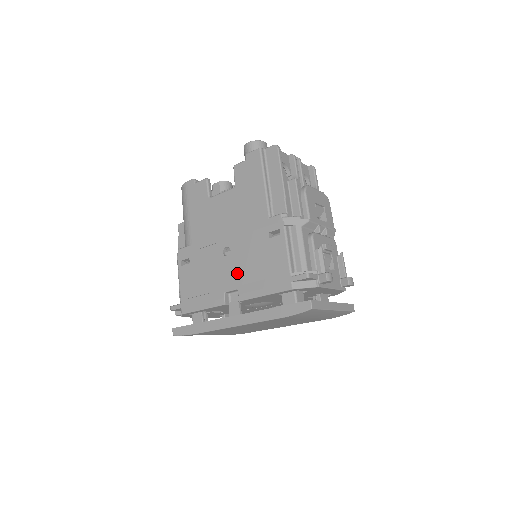
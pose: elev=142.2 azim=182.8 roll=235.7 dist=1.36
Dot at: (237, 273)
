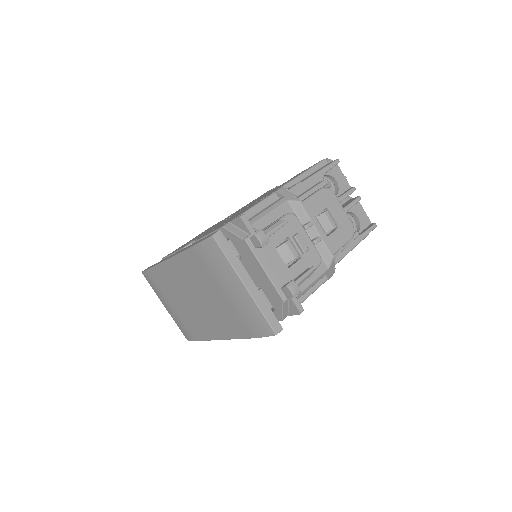
Dot at: (215, 227)
